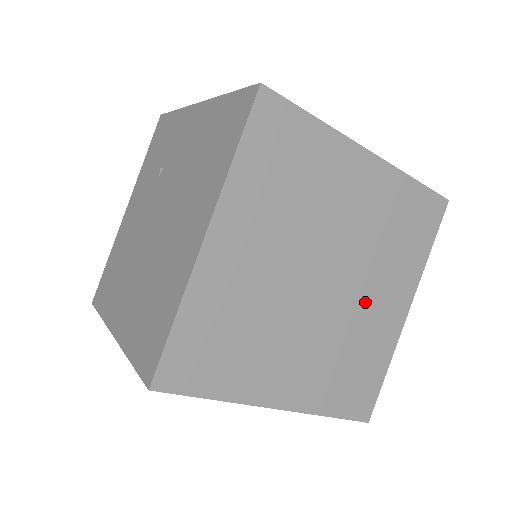
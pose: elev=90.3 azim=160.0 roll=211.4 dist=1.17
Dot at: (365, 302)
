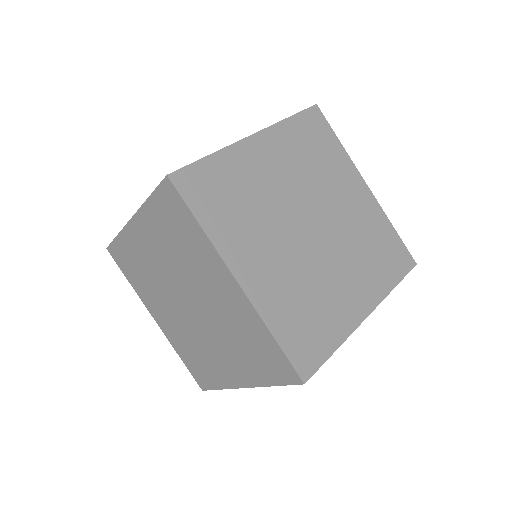
Dot at: (336, 272)
